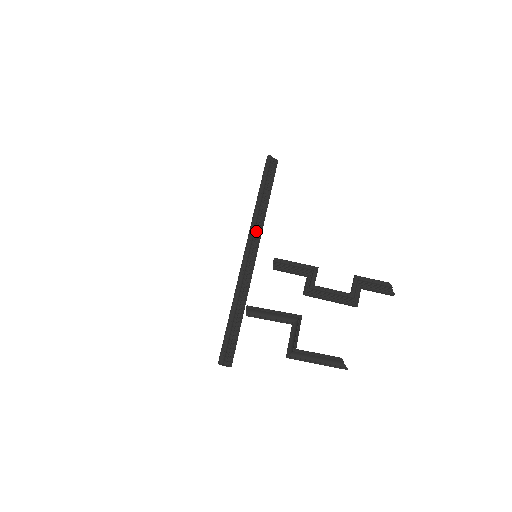
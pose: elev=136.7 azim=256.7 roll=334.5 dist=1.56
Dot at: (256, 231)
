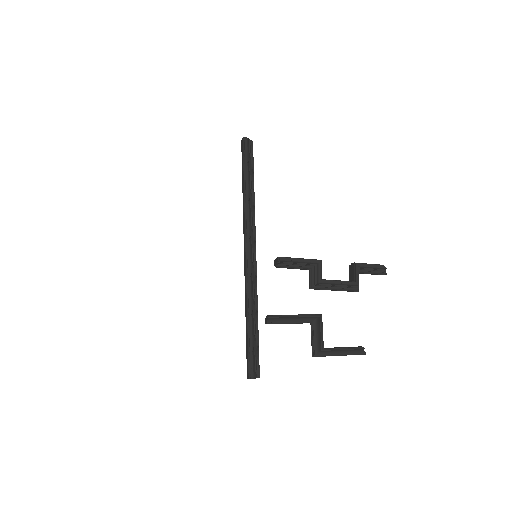
Dot at: (251, 228)
